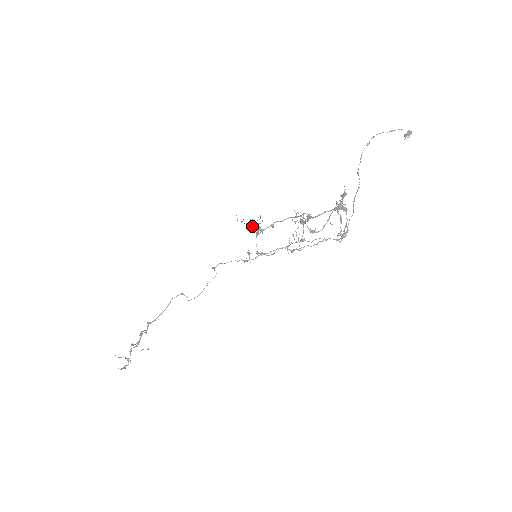
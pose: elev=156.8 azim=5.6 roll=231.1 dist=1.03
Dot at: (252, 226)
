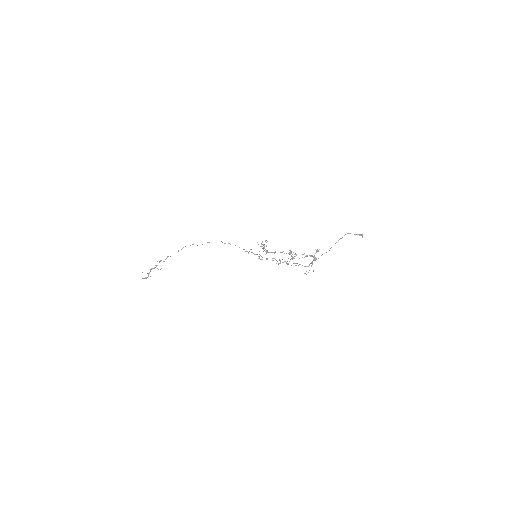
Dot at: (261, 244)
